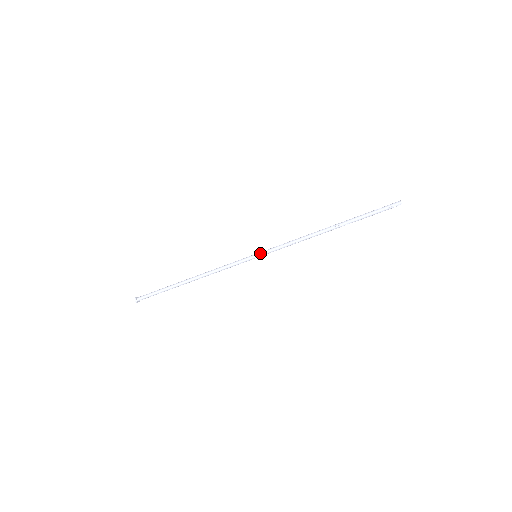
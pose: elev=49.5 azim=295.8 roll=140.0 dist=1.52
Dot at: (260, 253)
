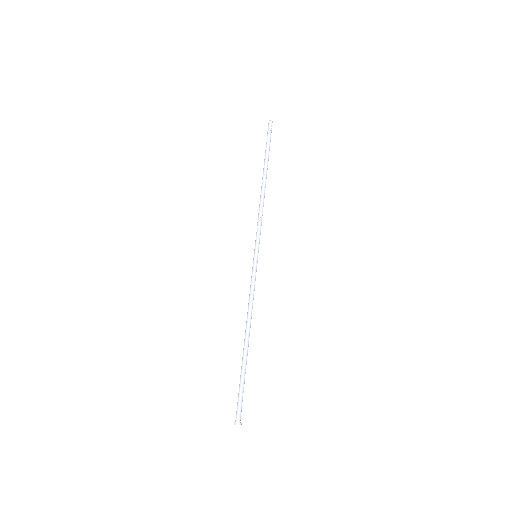
Dot at: (256, 249)
